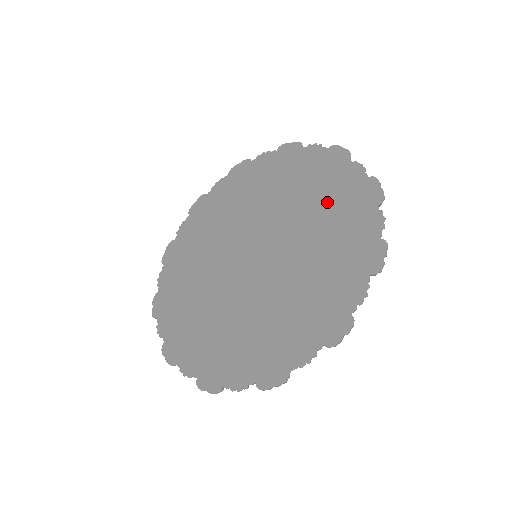
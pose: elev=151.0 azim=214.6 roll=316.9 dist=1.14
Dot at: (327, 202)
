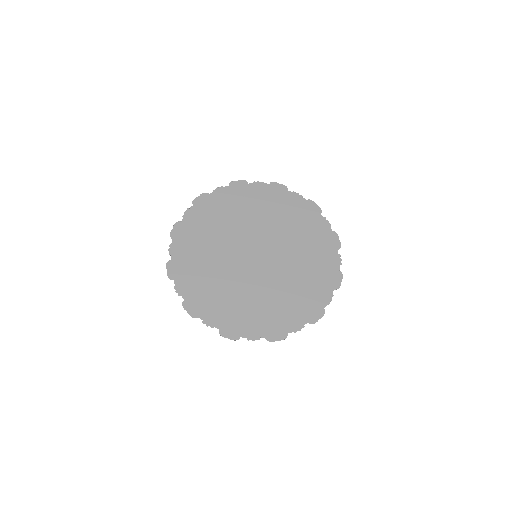
Dot at: (302, 289)
